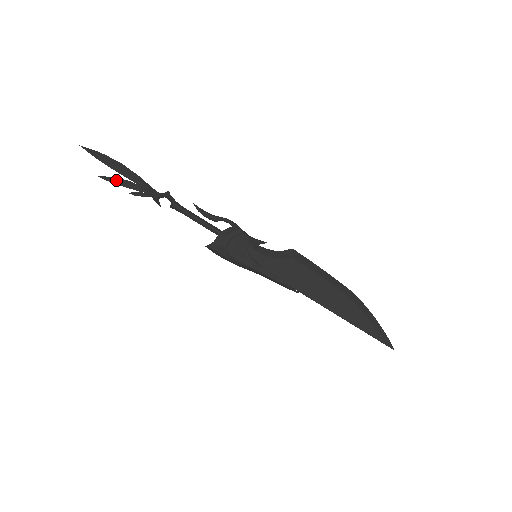
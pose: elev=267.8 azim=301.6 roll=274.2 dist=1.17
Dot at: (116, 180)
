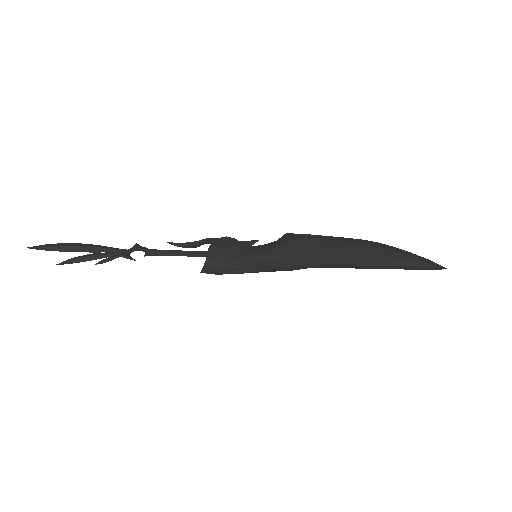
Dot at: (76, 258)
